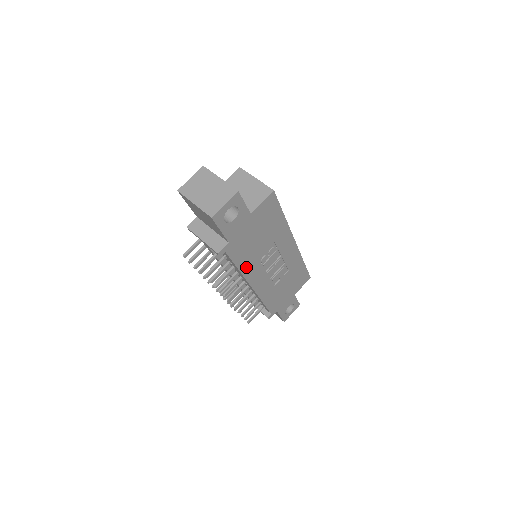
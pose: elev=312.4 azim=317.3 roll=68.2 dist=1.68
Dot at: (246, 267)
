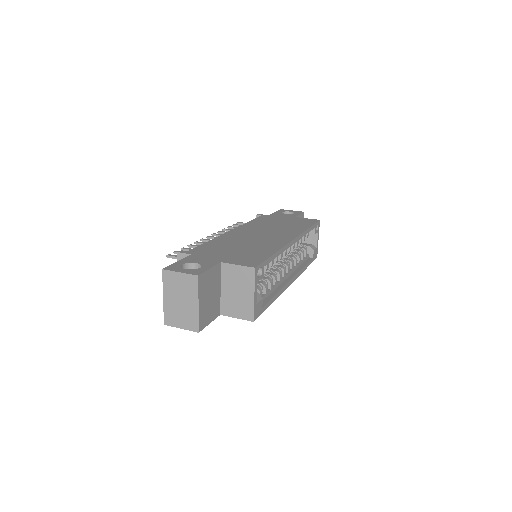
Dot at: occluded
